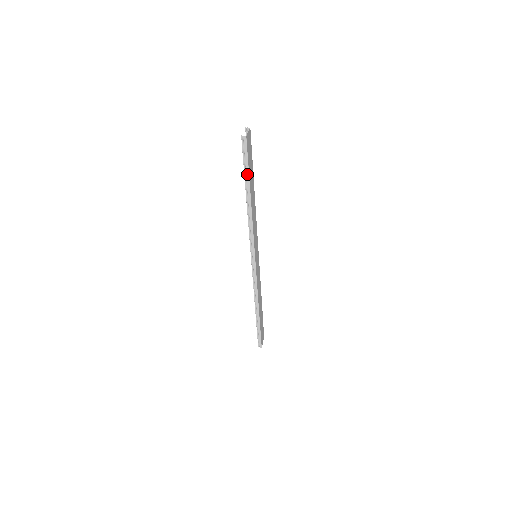
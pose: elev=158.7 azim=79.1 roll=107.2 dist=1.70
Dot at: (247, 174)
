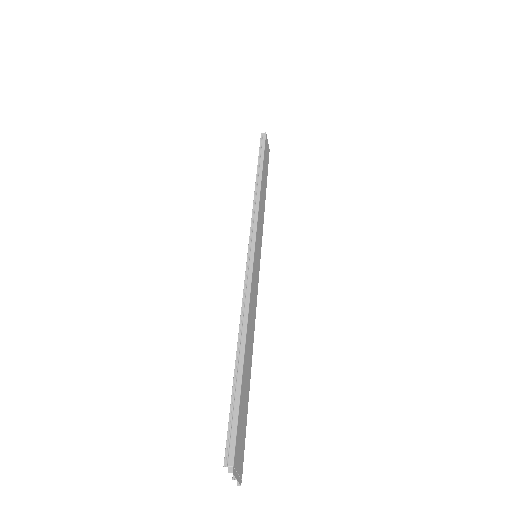
Dot at: (261, 157)
